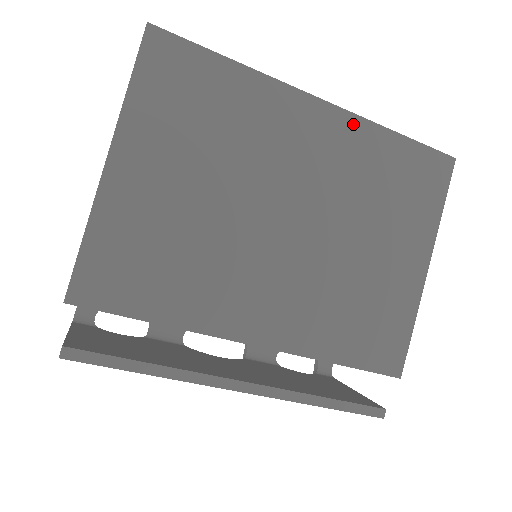
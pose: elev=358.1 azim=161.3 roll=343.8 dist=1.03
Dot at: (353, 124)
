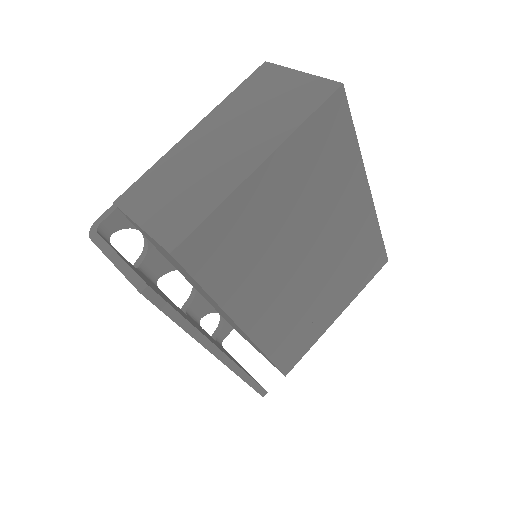
Dot at: (371, 216)
